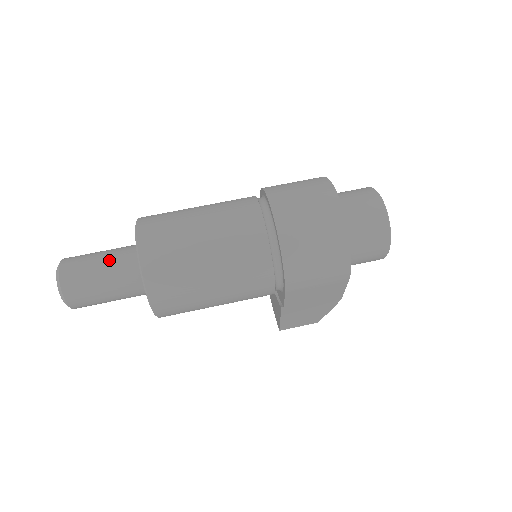
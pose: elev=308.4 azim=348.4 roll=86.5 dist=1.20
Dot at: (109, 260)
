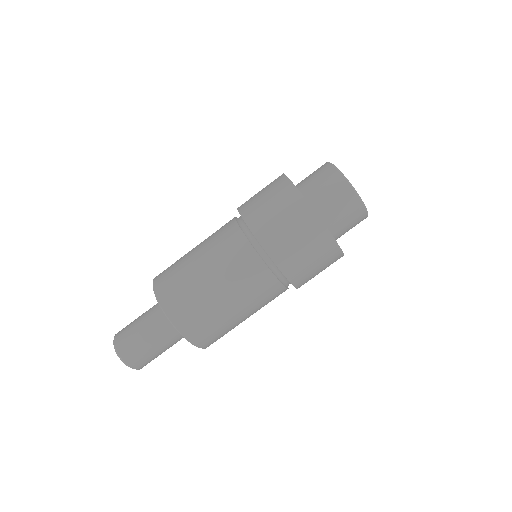
Dot at: (155, 336)
